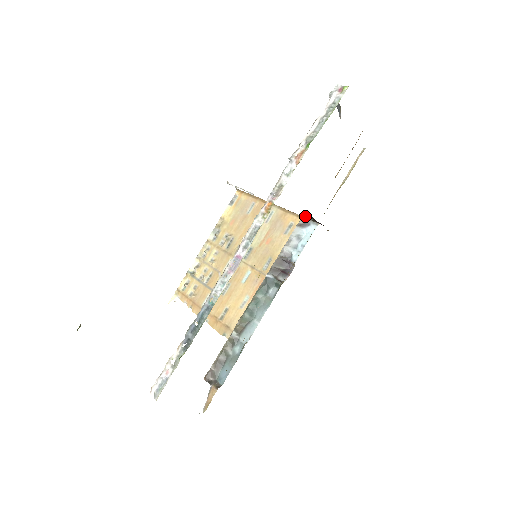
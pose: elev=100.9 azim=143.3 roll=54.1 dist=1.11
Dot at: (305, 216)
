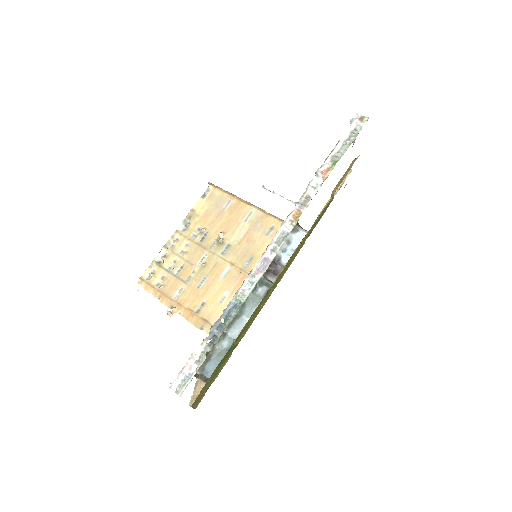
Dot at: occluded
